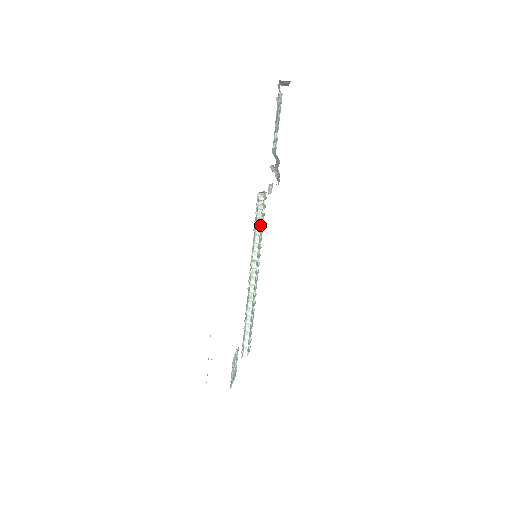
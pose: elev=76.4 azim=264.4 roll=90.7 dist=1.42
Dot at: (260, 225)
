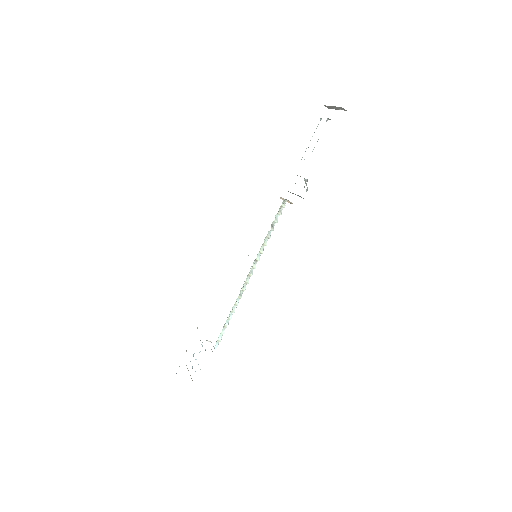
Dot at: occluded
